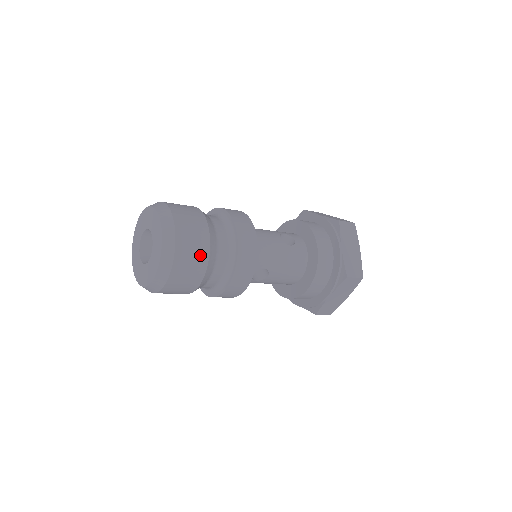
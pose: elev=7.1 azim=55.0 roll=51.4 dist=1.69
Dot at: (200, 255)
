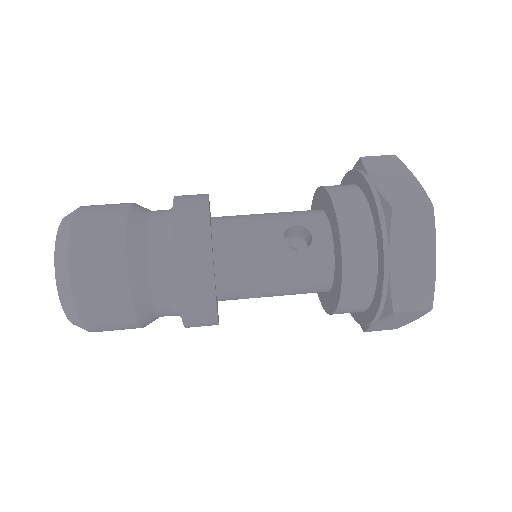
Dot at: (117, 304)
